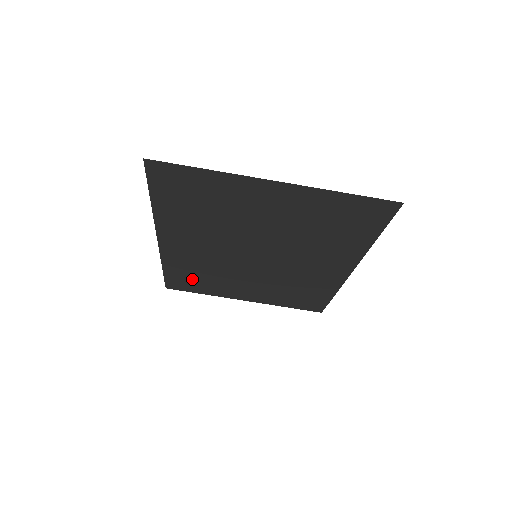
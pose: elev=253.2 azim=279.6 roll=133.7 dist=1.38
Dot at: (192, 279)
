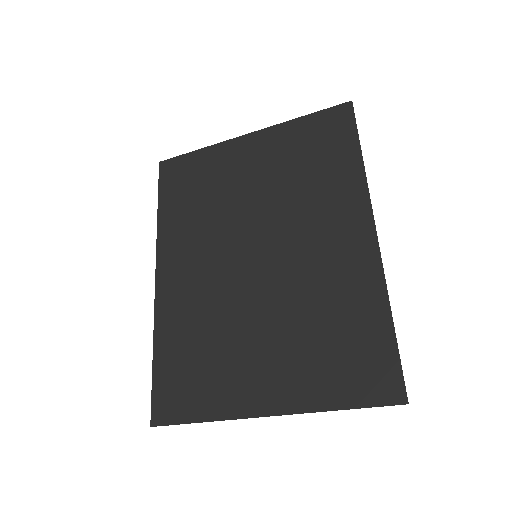
Dot at: (187, 188)
